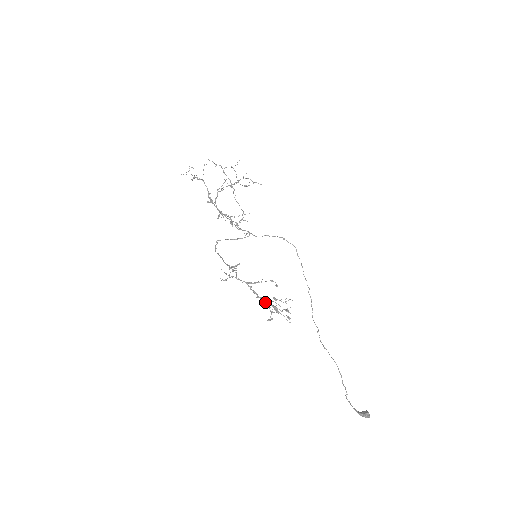
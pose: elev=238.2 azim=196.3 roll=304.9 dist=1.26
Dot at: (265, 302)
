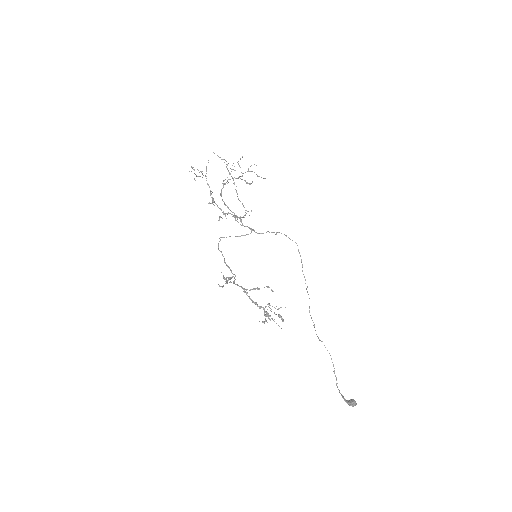
Dot at: (259, 308)
